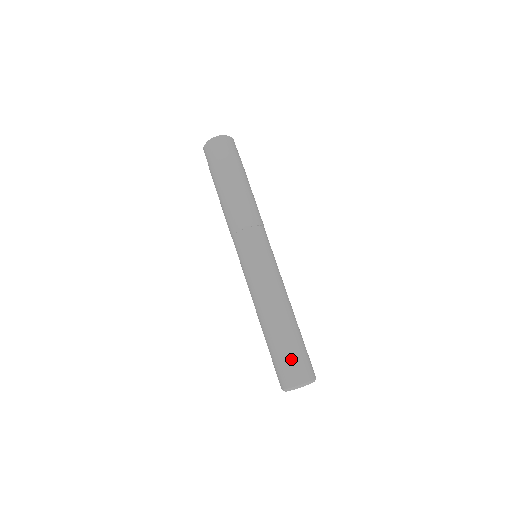
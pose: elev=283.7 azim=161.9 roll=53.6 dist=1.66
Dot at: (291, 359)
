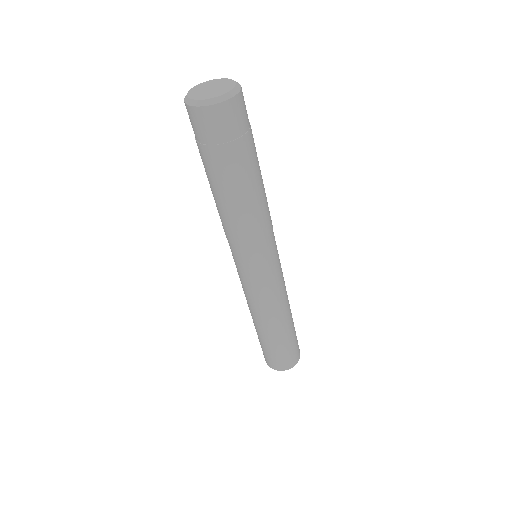
Dot at: (278, 356)
